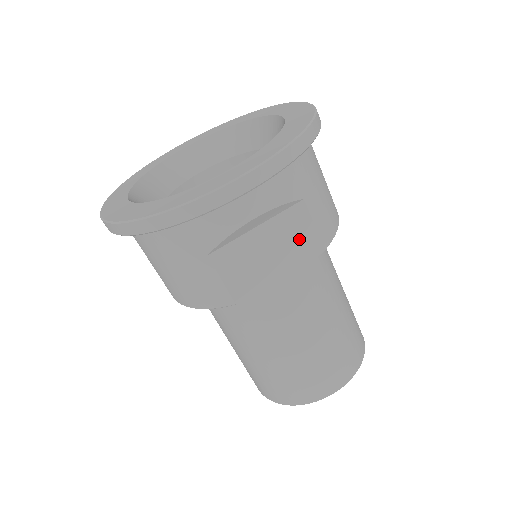
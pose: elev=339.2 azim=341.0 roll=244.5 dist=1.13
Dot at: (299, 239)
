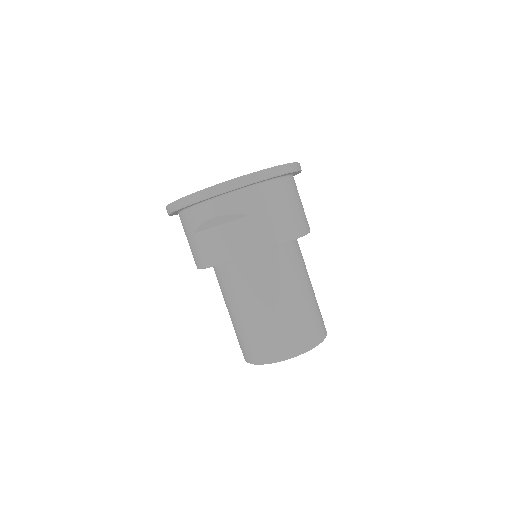
Dot at: (245, 239)
